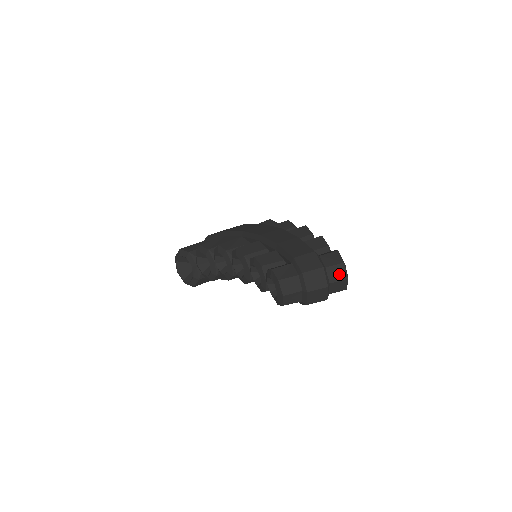
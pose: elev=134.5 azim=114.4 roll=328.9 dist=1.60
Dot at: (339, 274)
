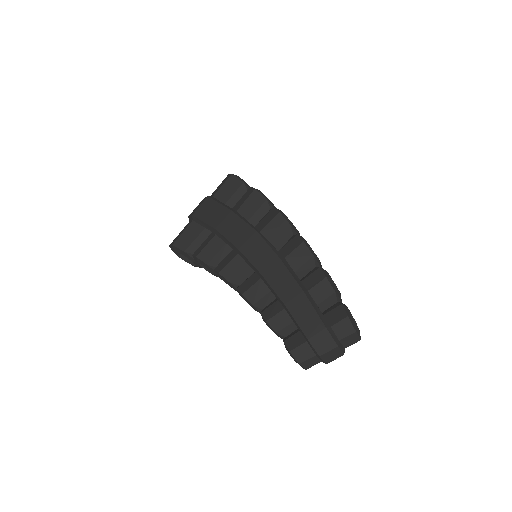
Dot at: (352, 340)
